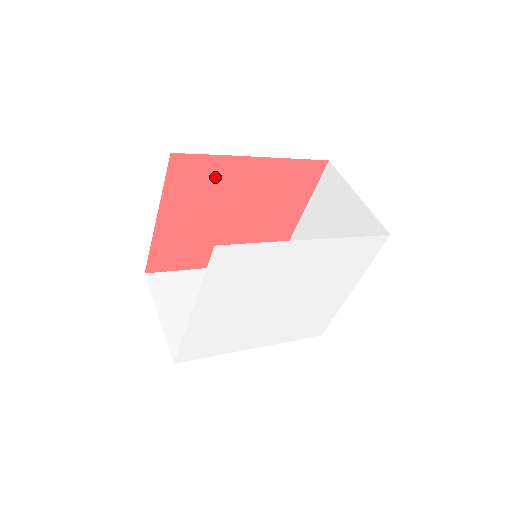
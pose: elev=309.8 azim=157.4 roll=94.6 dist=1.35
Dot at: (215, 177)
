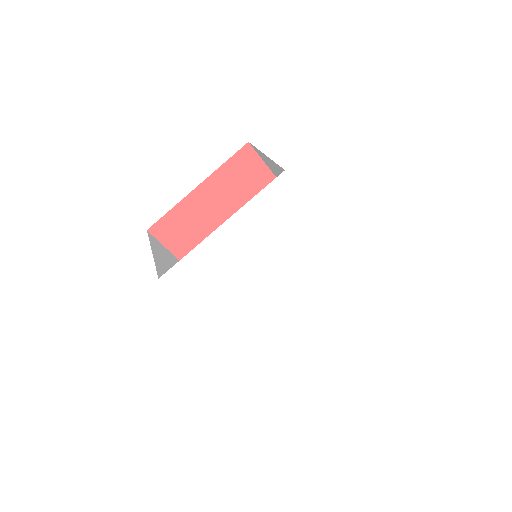
Dot at: (256, 186)
